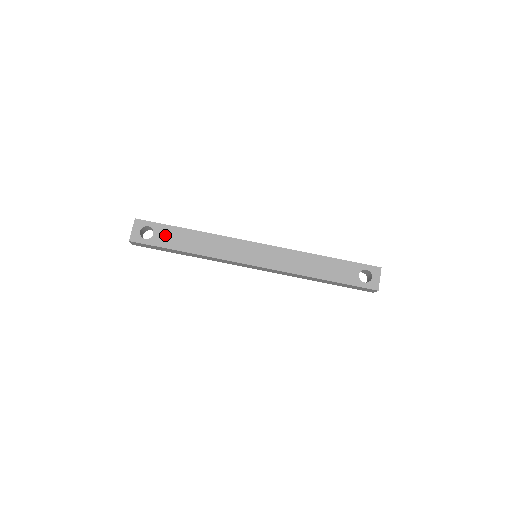
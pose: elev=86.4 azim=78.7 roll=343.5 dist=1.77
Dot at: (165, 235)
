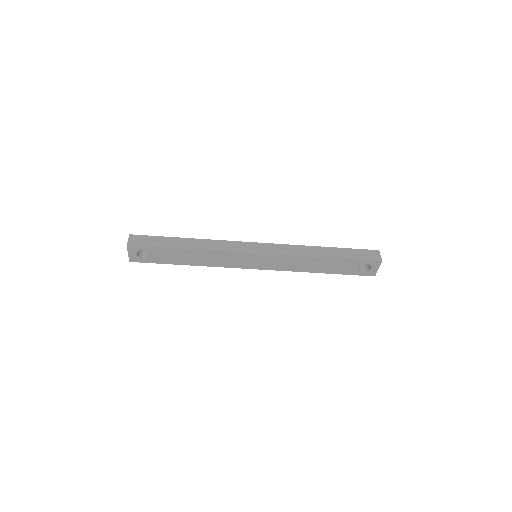
Dot at: (162, 255)
